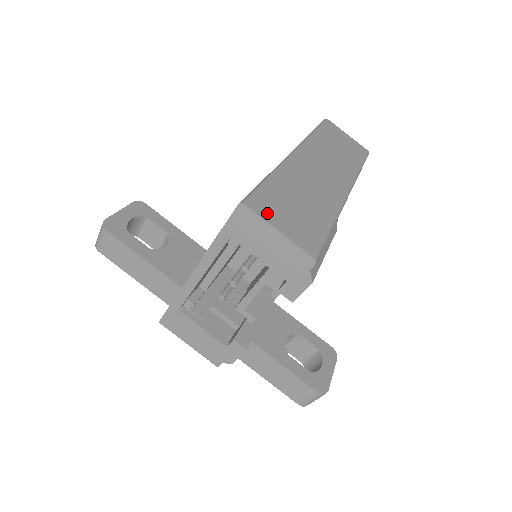
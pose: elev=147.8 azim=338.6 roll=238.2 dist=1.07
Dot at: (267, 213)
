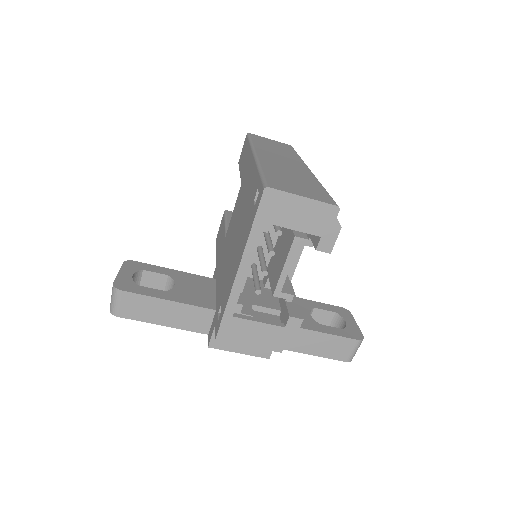
Dot at: (286, 189)
